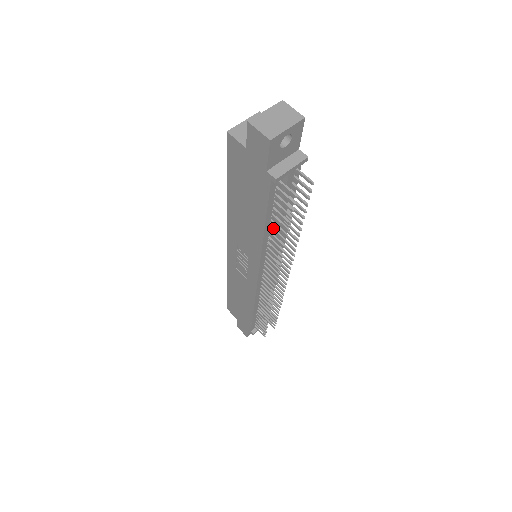
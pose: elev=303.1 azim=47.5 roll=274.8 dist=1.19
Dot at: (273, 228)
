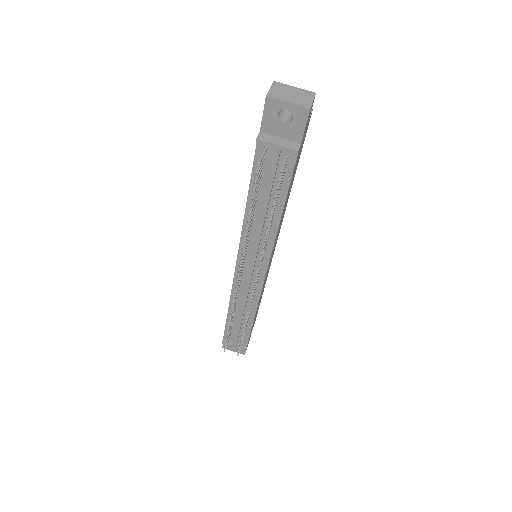
Dot at: (254, 208)
